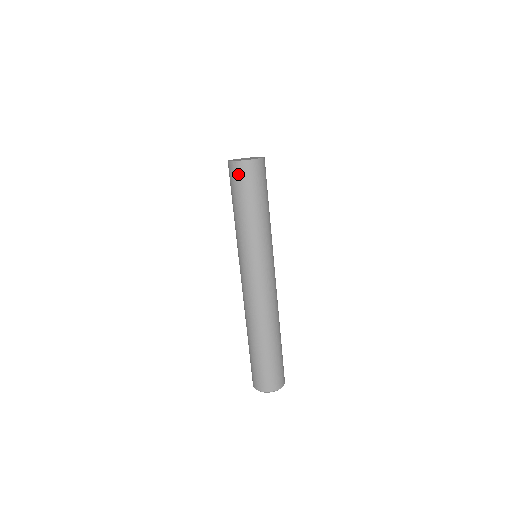
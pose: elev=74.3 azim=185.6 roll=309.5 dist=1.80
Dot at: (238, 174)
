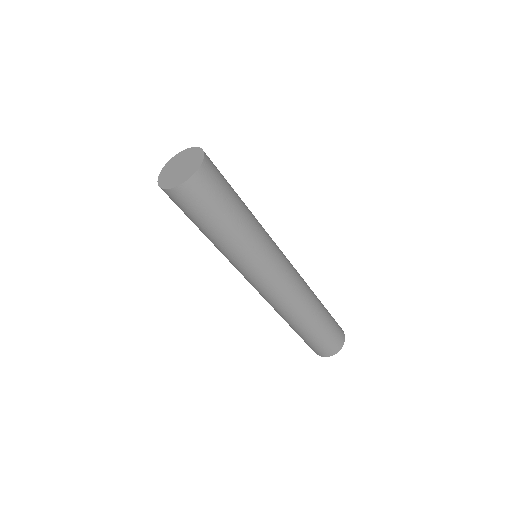
Dot at: (175, 202)
